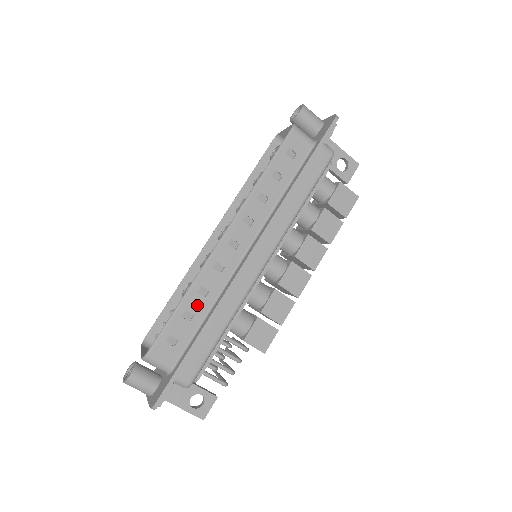
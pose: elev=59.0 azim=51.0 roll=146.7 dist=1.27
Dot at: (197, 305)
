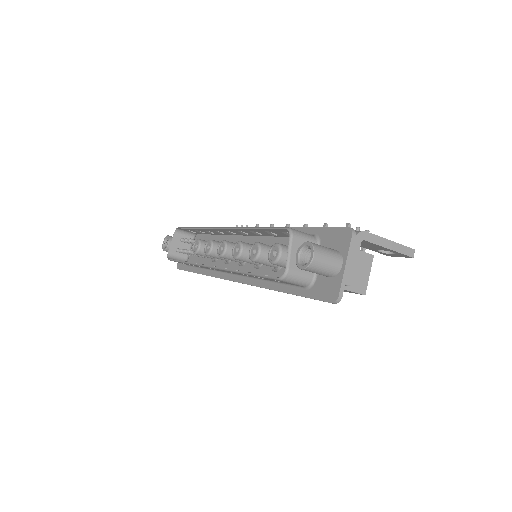
Dot at: occluded
